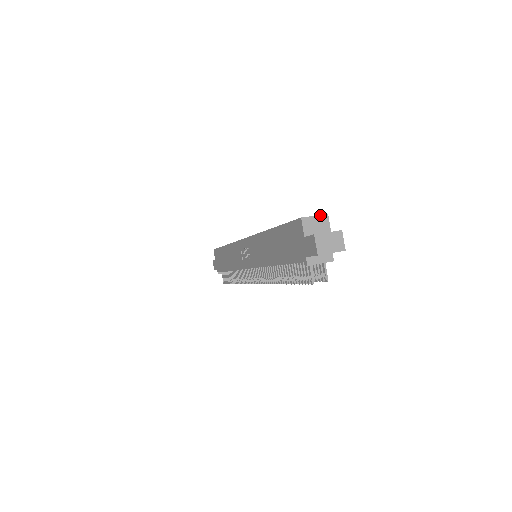
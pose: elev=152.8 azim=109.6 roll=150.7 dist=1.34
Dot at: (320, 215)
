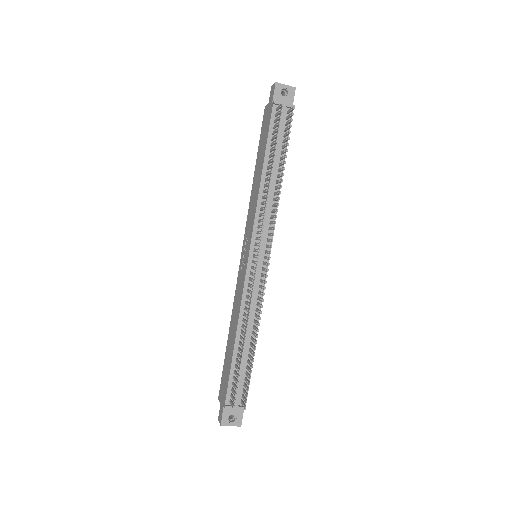
Dot at: occluded
